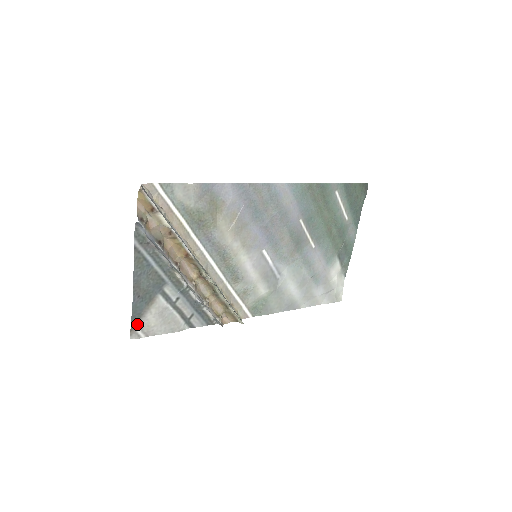
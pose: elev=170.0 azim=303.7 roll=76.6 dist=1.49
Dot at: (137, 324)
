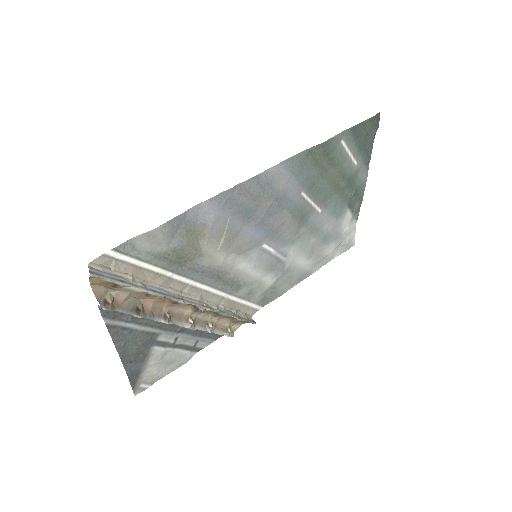
Dot at: (138, 381)
